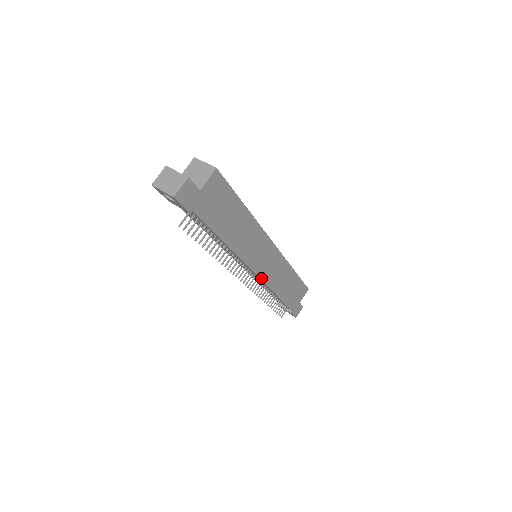
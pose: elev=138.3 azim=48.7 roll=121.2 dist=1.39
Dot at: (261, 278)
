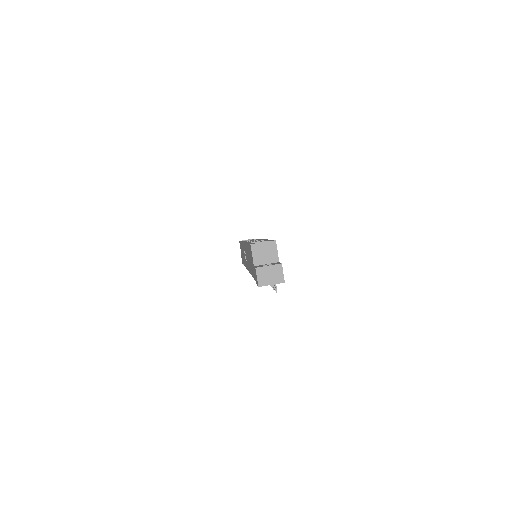
Dot at: occluded
